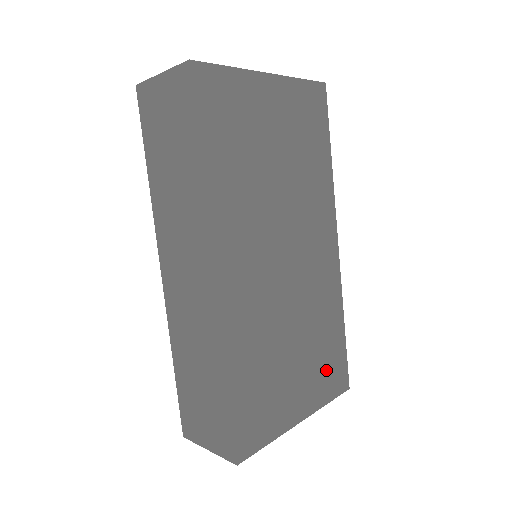
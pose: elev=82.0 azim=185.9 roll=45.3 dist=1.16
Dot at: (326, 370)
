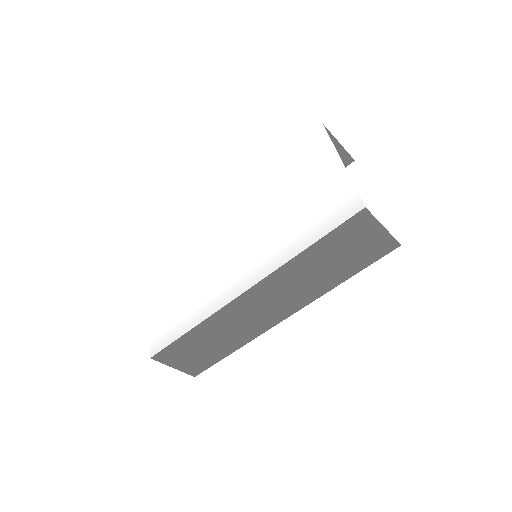
Dot at: occluded
